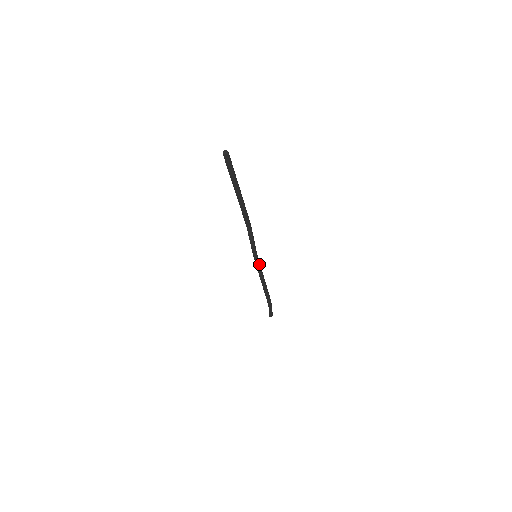
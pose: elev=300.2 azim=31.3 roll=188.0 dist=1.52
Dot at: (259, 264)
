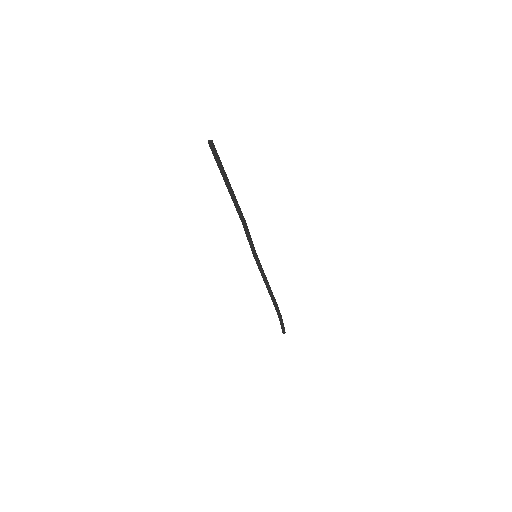
Dot at: (260, 265)
